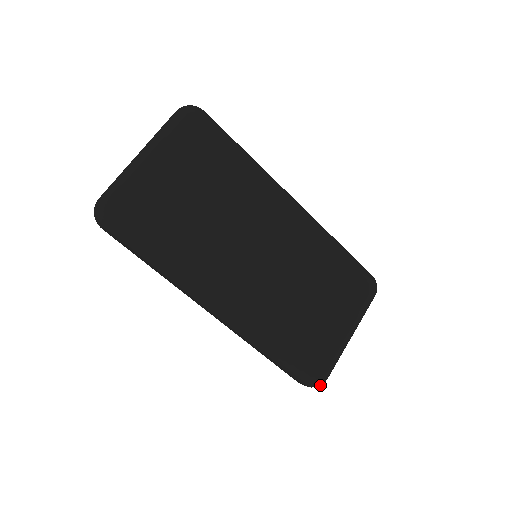
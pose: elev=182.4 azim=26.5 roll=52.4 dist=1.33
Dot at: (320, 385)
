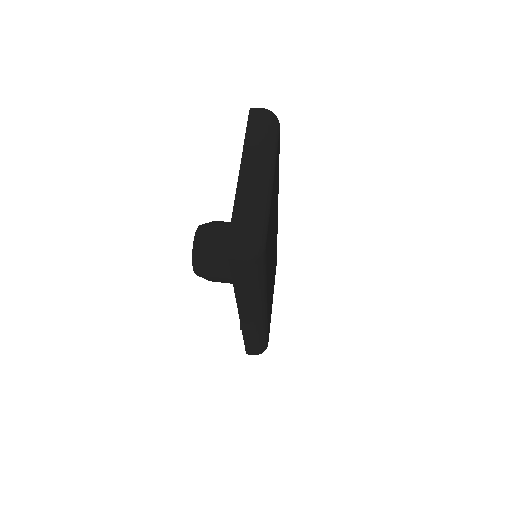
Dot at: occluded
